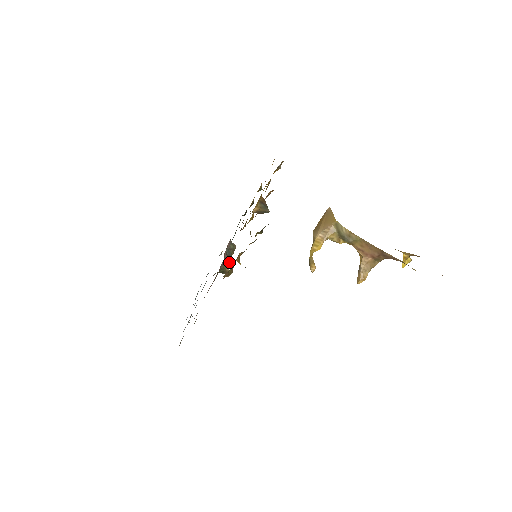
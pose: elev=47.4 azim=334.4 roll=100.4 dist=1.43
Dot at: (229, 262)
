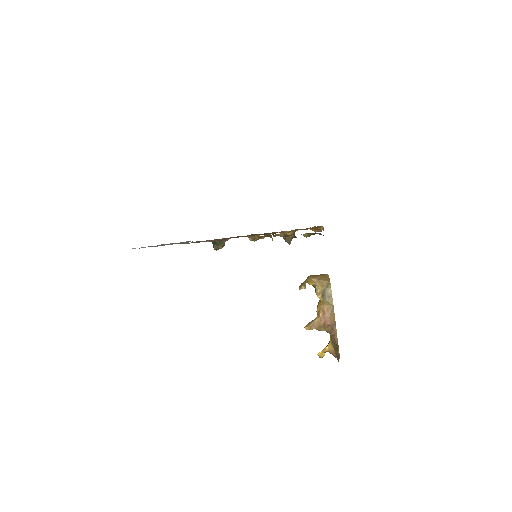
Dot at: occluded
